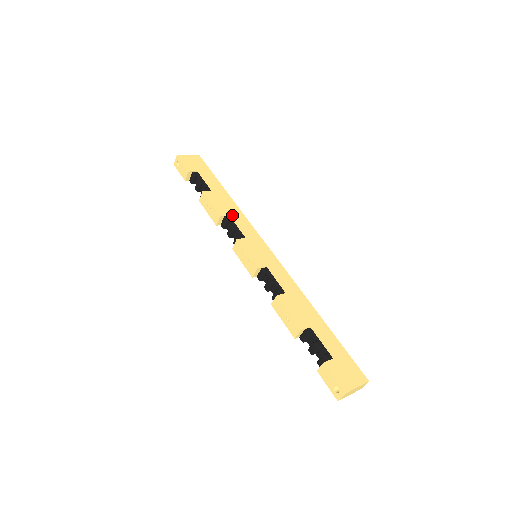
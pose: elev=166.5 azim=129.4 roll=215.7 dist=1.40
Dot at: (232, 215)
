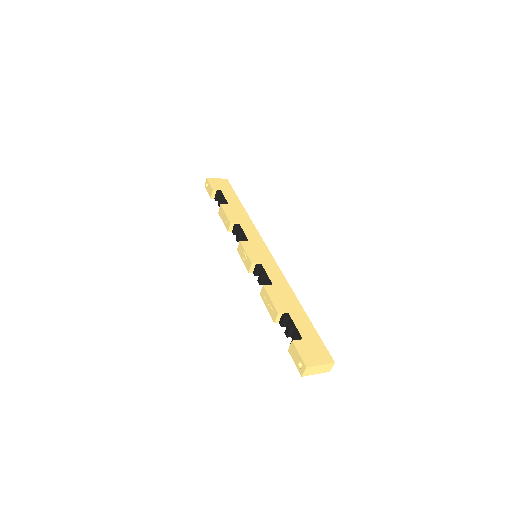
Dot at: (242, 223)
